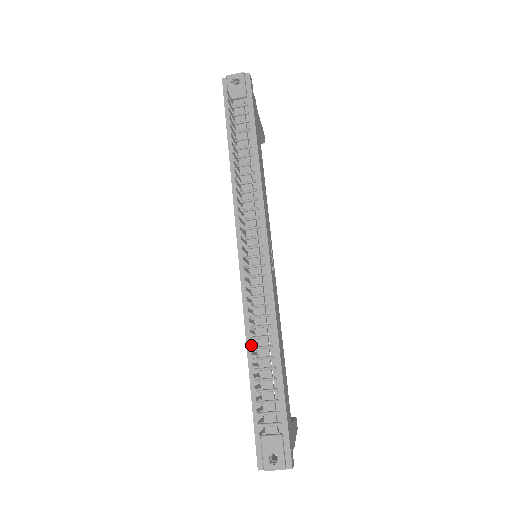
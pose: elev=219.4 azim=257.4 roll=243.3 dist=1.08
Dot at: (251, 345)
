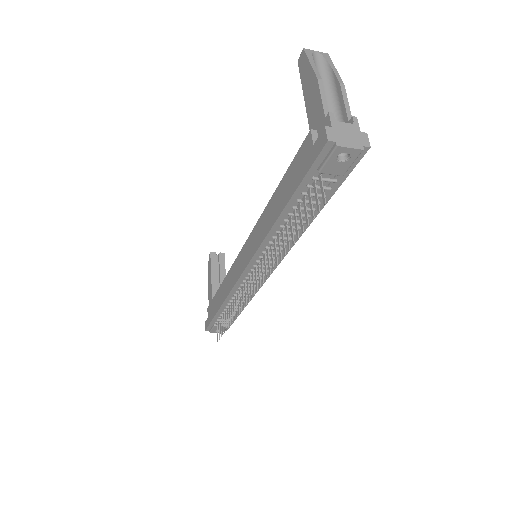
Dot at: (227, 303)
